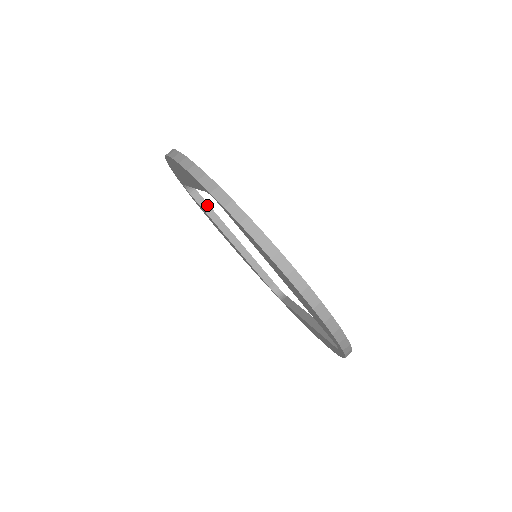
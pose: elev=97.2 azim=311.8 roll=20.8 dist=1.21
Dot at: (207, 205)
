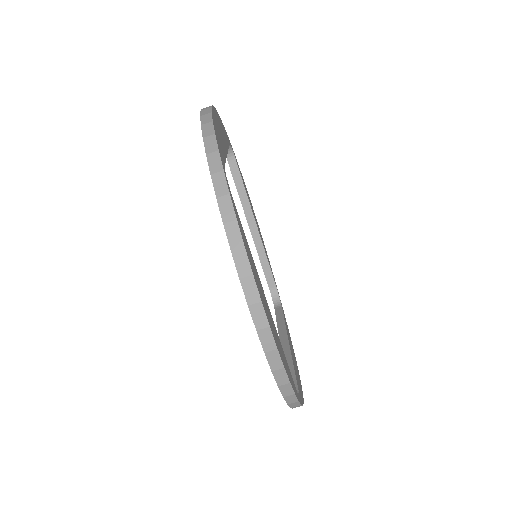
Dot at: (240, 177)
